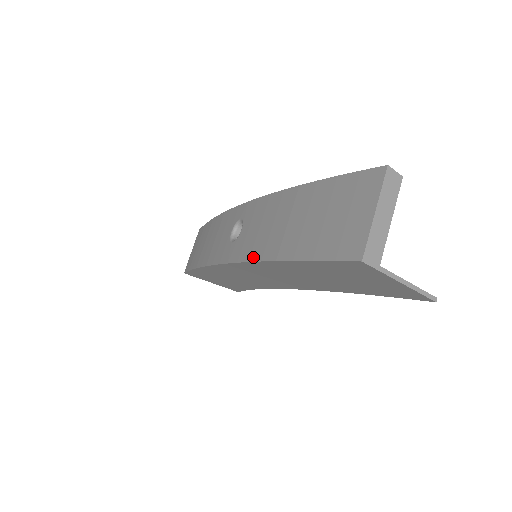
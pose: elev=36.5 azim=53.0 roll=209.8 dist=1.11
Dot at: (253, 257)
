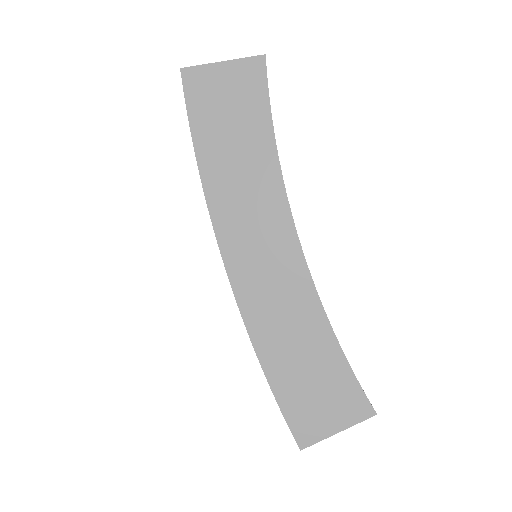
Dot at: (207, 203)
